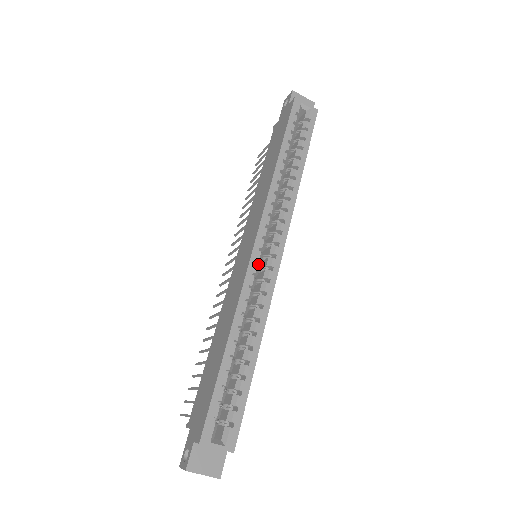
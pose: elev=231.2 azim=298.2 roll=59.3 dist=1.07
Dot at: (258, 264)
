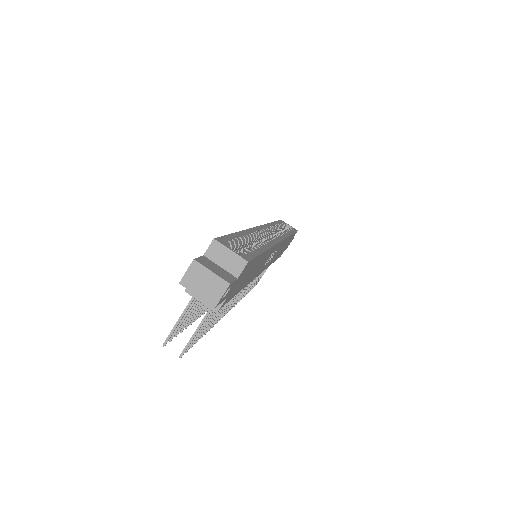
Dot at: occluded
